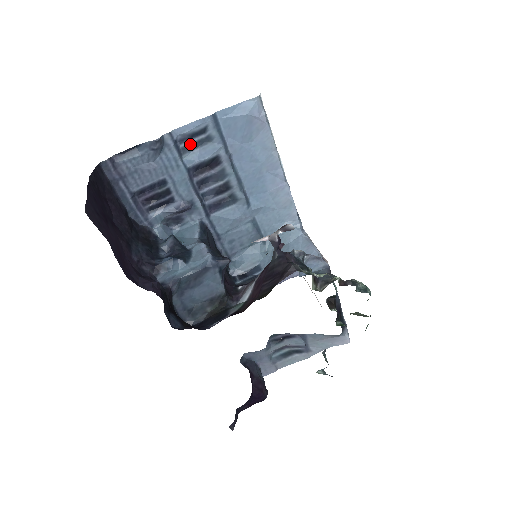
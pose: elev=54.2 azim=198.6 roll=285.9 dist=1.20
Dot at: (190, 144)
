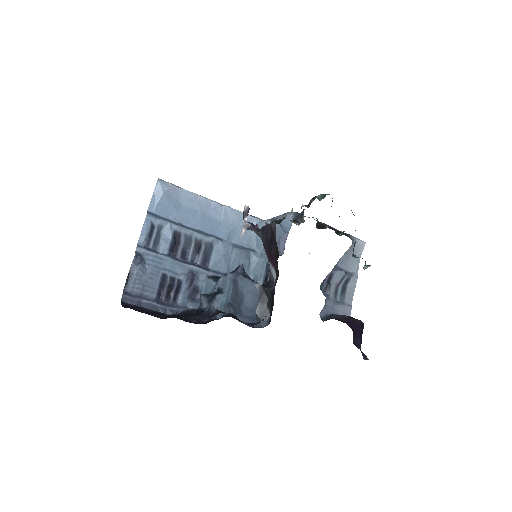
Dot at: (154, 241)
